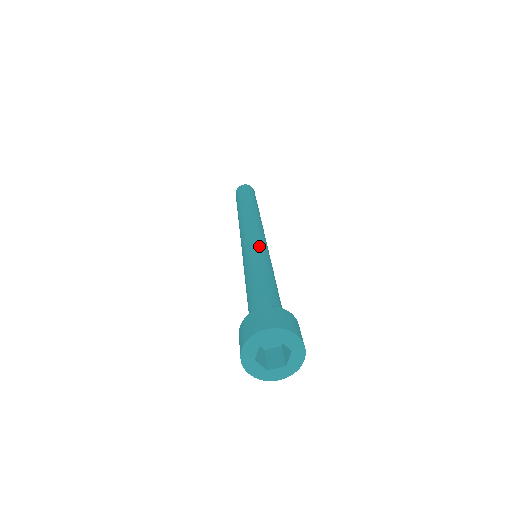
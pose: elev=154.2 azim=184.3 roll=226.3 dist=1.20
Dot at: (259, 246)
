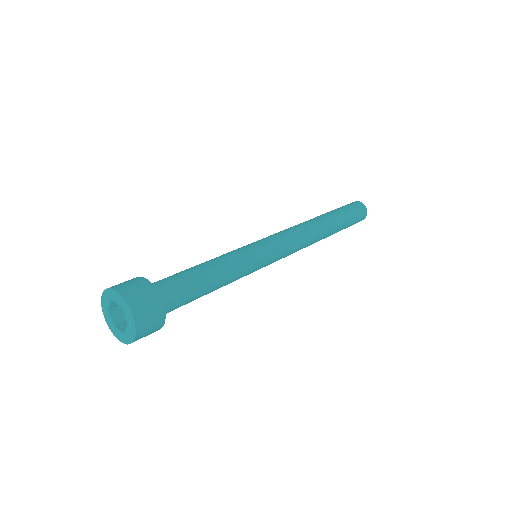
Dot at: (247, 245)
